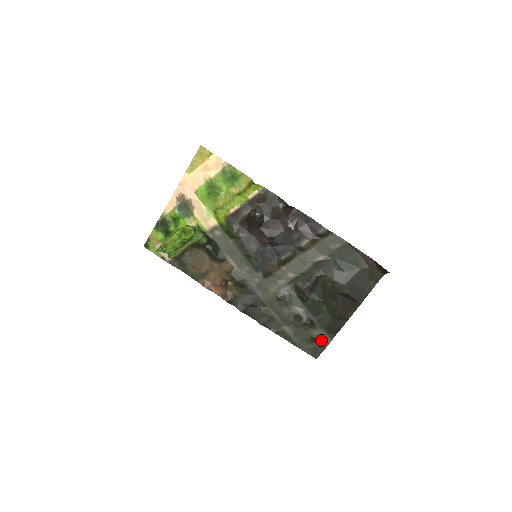
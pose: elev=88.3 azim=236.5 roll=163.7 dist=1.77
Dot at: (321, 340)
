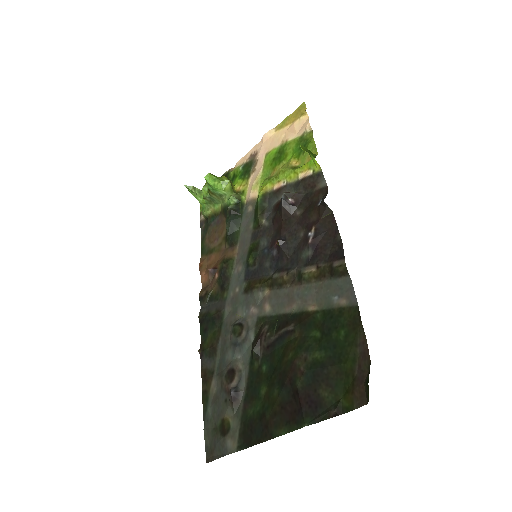
Dot at: (227, 437)
